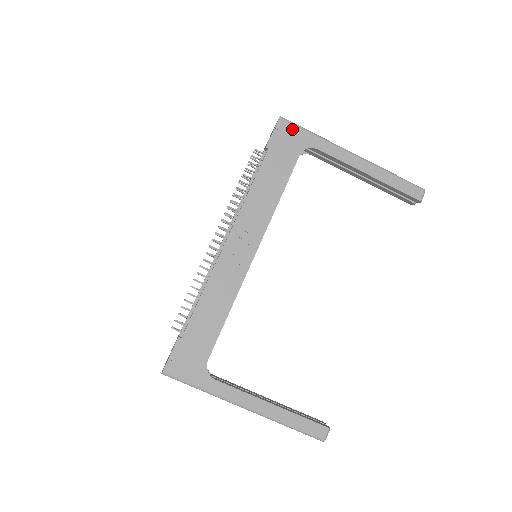
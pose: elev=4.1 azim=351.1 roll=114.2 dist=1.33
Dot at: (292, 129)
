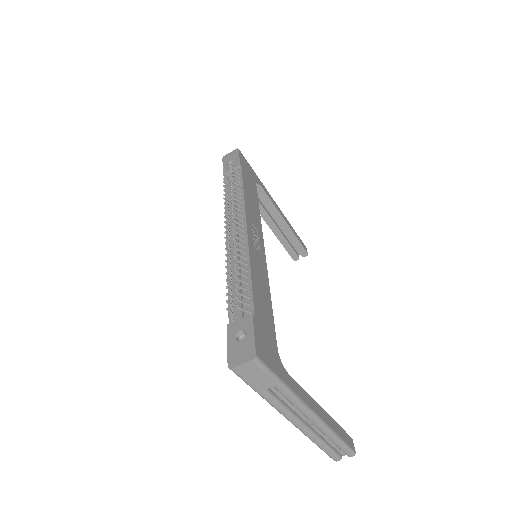
Dot at: (247, 162)
